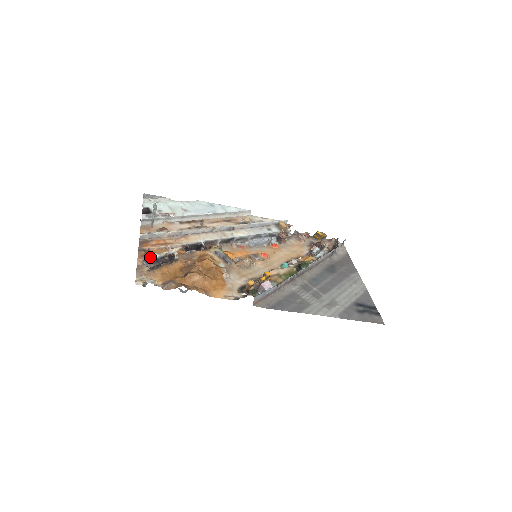
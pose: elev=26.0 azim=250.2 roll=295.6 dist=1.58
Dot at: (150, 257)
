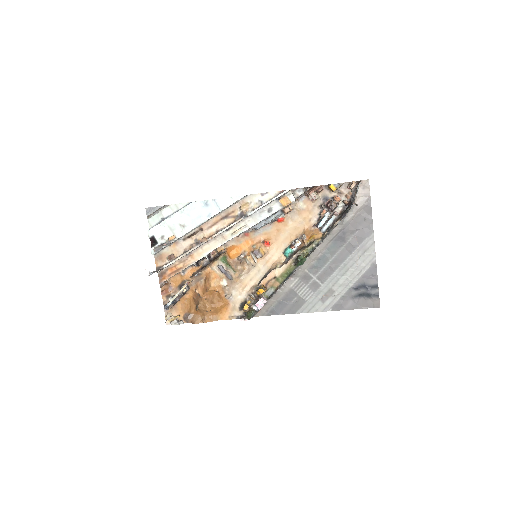
Dot at: (167, 305)
